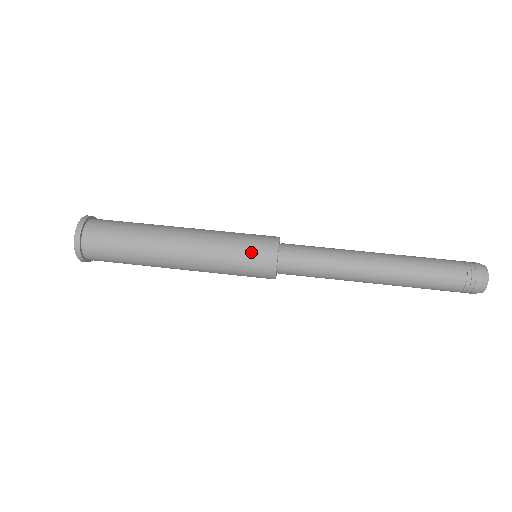
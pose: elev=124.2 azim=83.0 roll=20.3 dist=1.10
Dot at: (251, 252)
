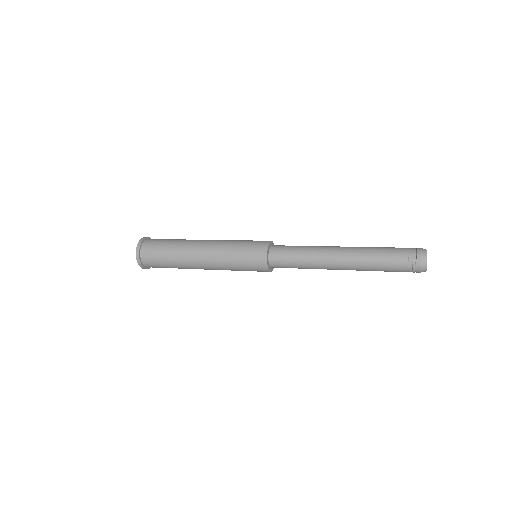
Dot at: occluded
